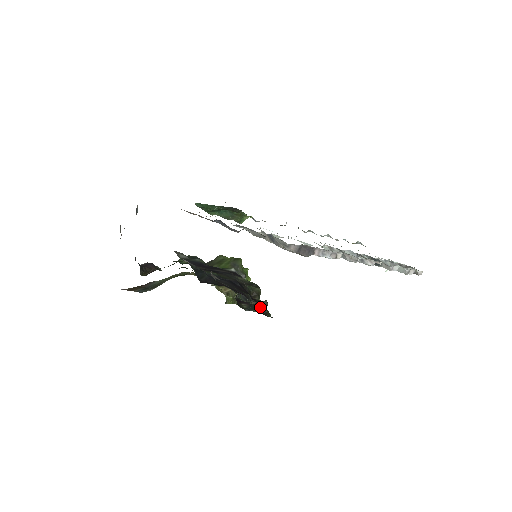
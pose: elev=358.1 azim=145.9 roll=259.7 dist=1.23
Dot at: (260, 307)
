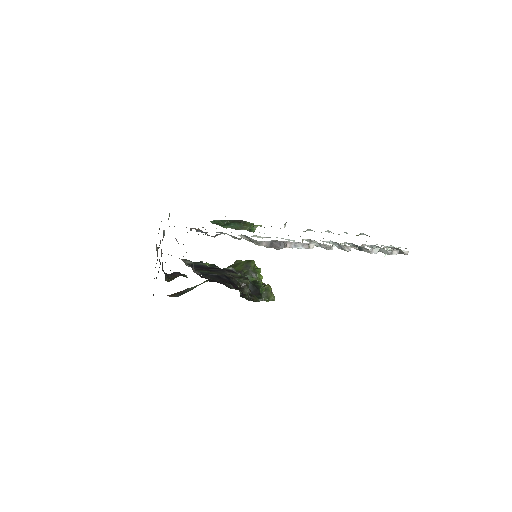
Dot at: (273, 299)
